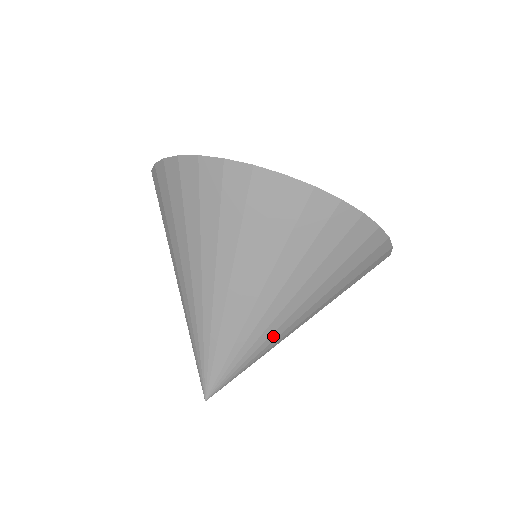
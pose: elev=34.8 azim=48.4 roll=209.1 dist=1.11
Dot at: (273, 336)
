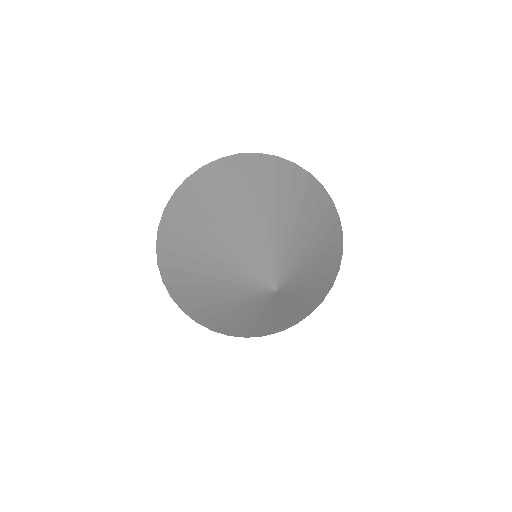
Dot at: (288, 230)
